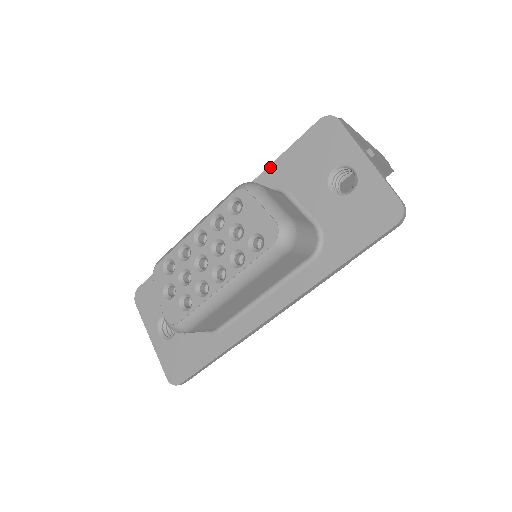
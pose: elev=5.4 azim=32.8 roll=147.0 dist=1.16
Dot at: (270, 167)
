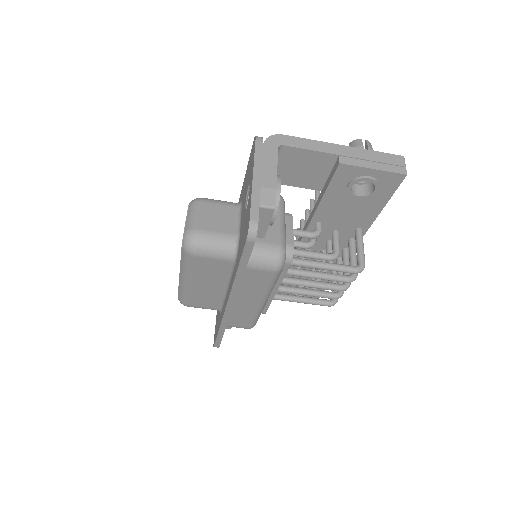
Dot at: (243, 182)
